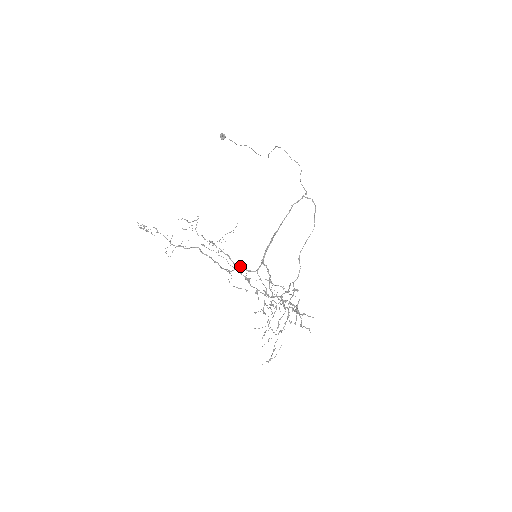
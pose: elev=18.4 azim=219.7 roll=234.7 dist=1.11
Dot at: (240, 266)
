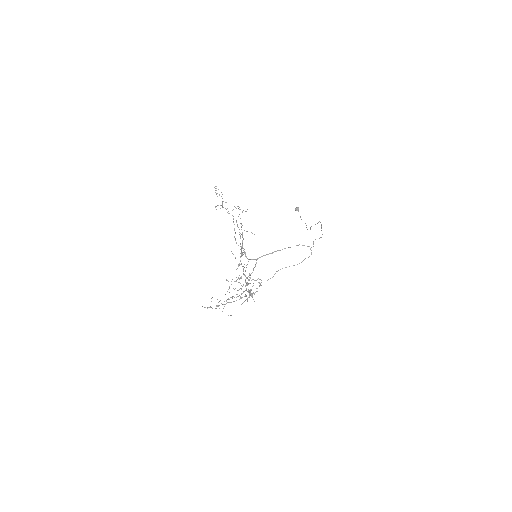
Dot at: occluded
